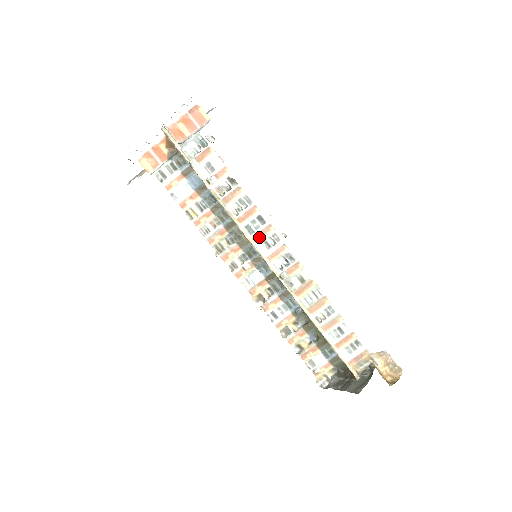
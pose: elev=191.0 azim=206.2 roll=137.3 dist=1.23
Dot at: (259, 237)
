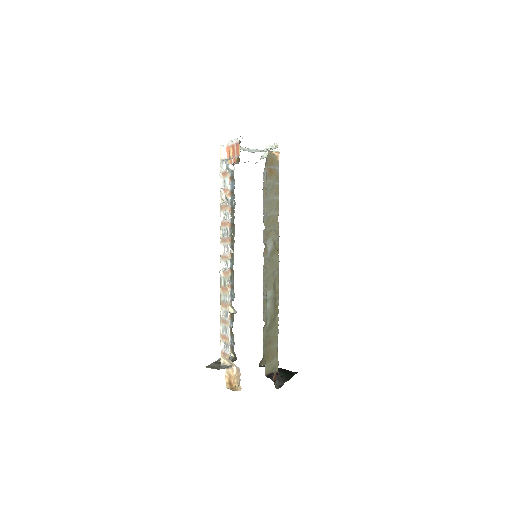
Dot at: (223, 241)
